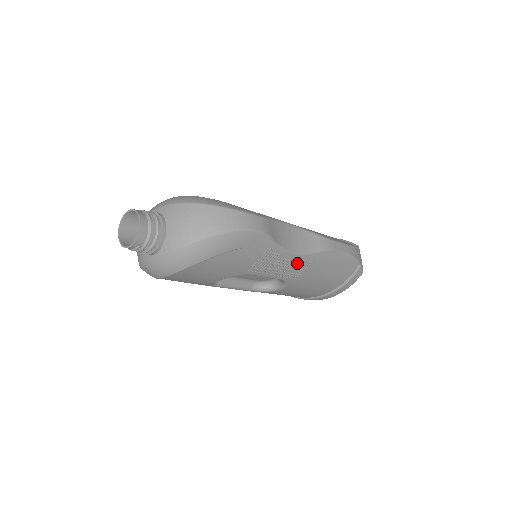
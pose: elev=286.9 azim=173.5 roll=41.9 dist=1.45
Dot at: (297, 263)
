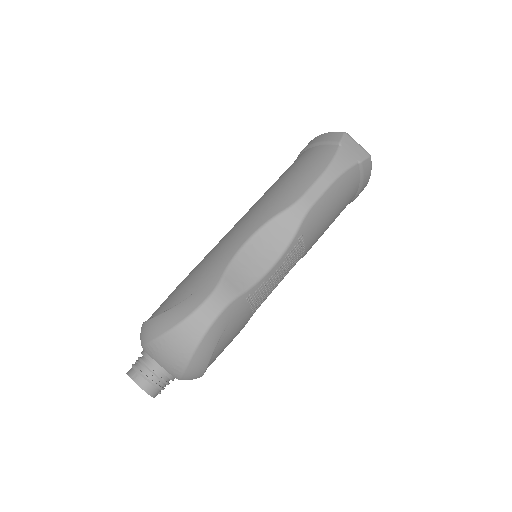
Dot at: (289, 258)
